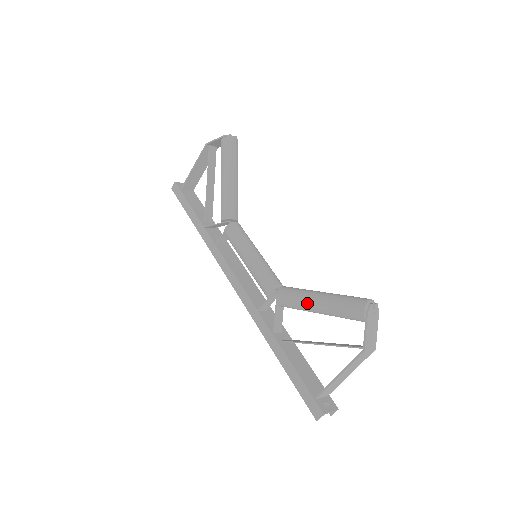
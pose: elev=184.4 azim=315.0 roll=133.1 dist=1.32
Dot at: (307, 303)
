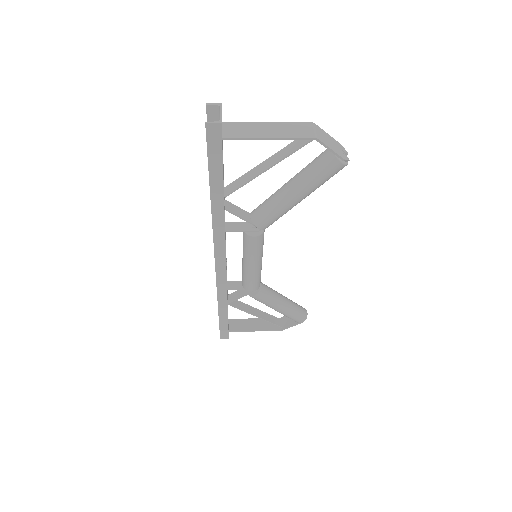
Dot at: (274, 308)
